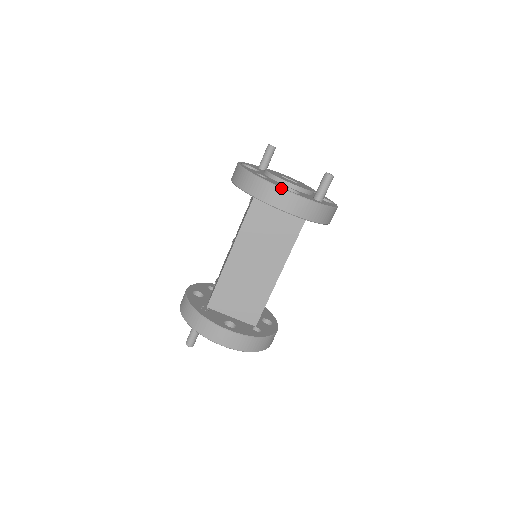
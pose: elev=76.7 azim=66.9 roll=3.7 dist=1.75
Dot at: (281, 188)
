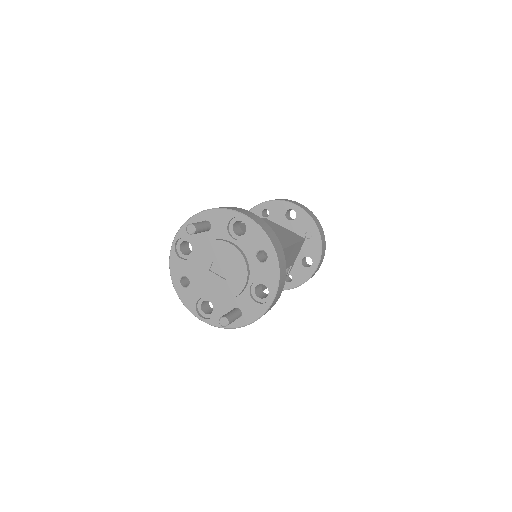
Dot at: occluded
